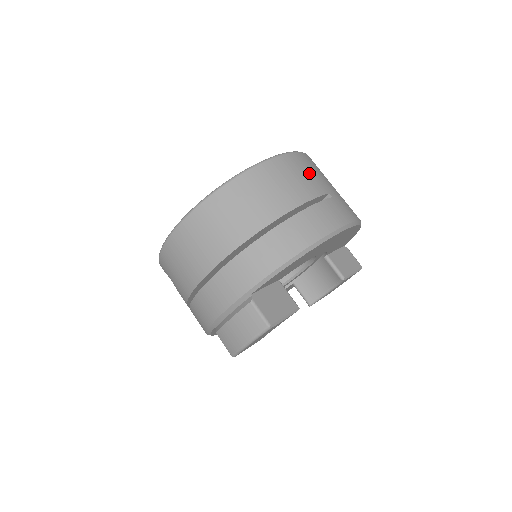
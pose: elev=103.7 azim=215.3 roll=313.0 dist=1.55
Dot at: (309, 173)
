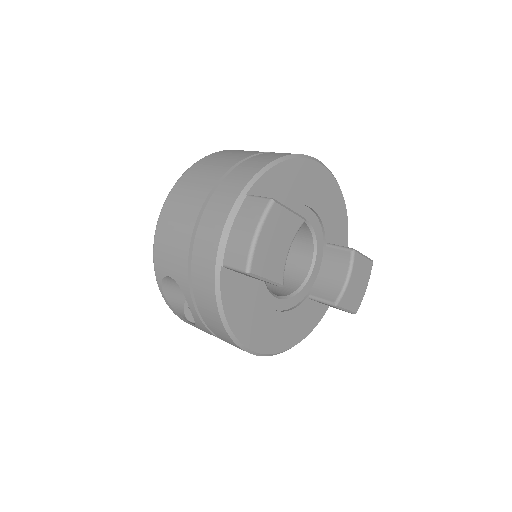
Dot at: occluded
